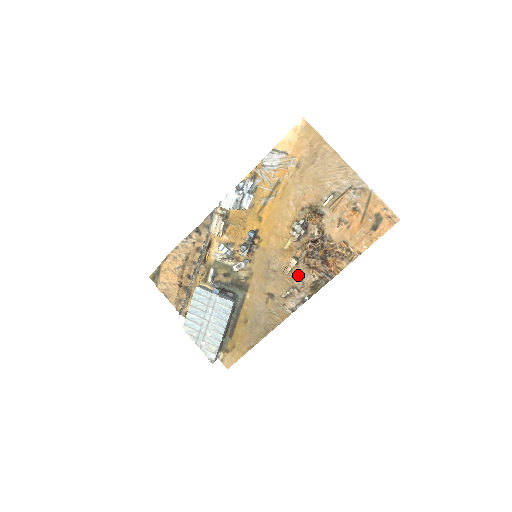
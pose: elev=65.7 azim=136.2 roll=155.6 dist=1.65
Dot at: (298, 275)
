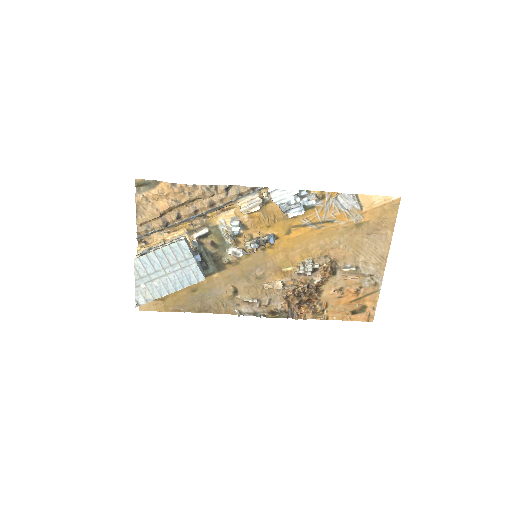
Dot at: (271, 295)
